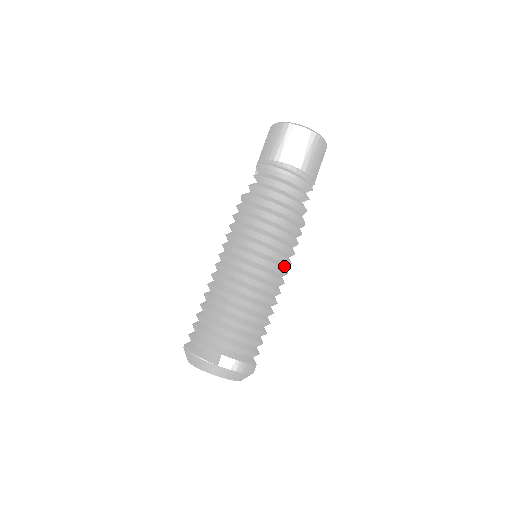
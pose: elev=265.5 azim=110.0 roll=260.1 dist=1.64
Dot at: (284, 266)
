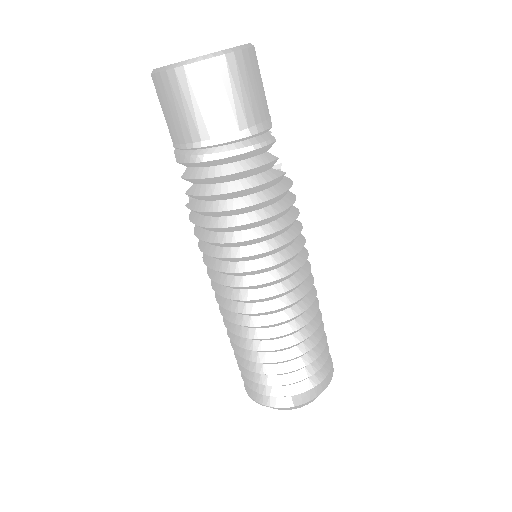
Dot at: (299, 256)
